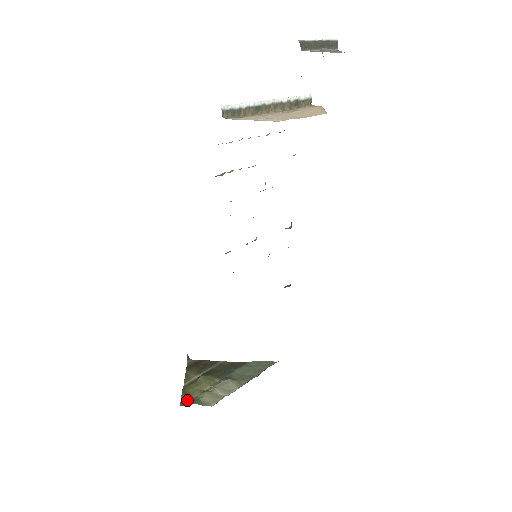
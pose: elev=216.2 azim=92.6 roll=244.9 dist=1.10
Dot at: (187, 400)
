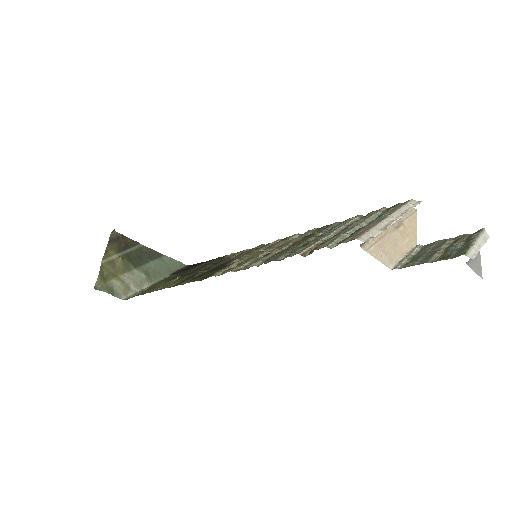
Dot at: (102, 284)
